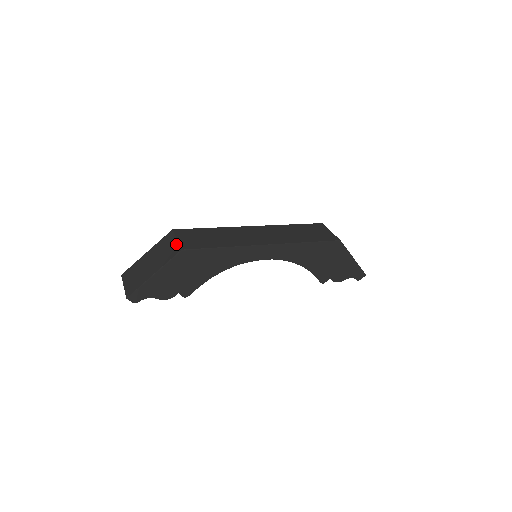
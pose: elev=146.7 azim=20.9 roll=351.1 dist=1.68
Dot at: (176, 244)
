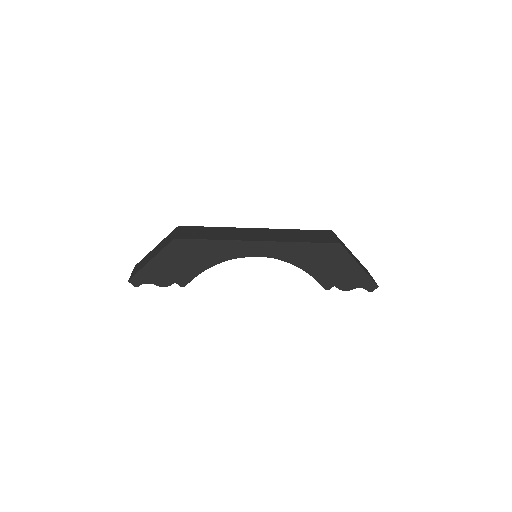
Dot at: (174, 235)
